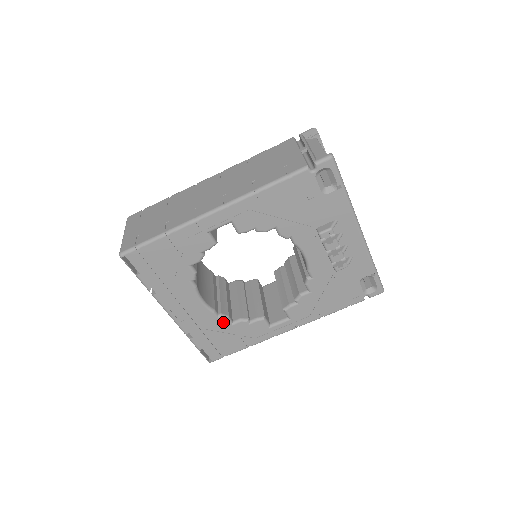
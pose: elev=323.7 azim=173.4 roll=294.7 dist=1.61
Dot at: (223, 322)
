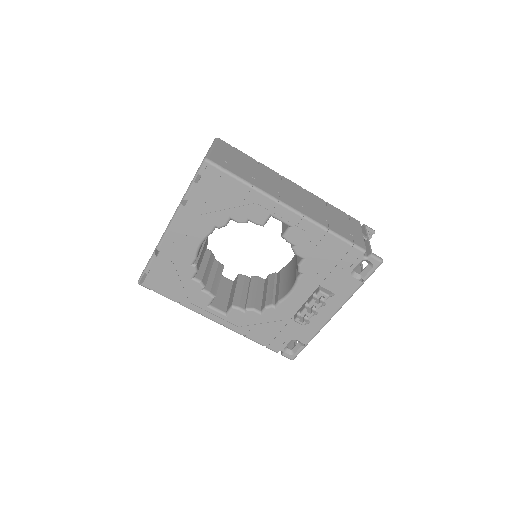
Dot at: (190, 271)
